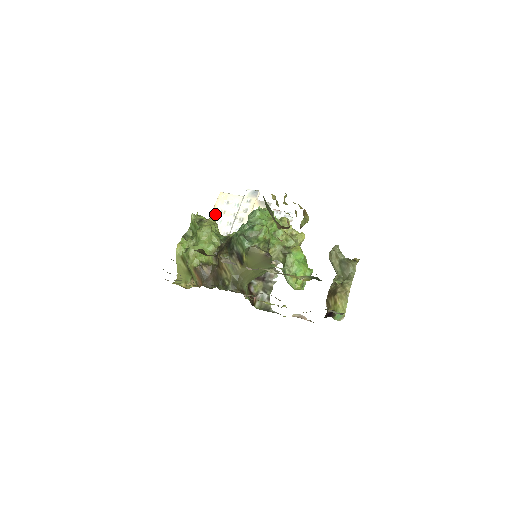
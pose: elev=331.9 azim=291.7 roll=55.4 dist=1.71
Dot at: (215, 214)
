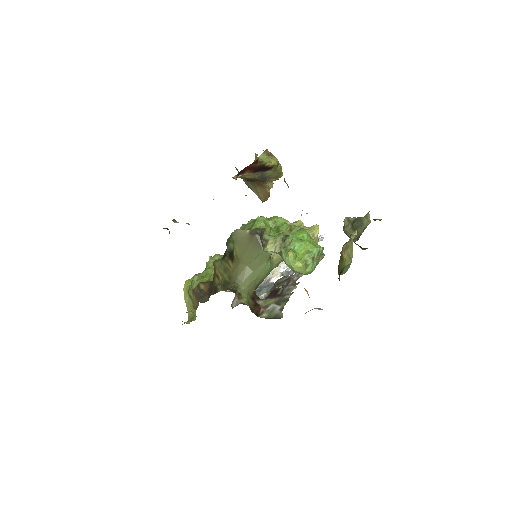
Dot at: occluded
